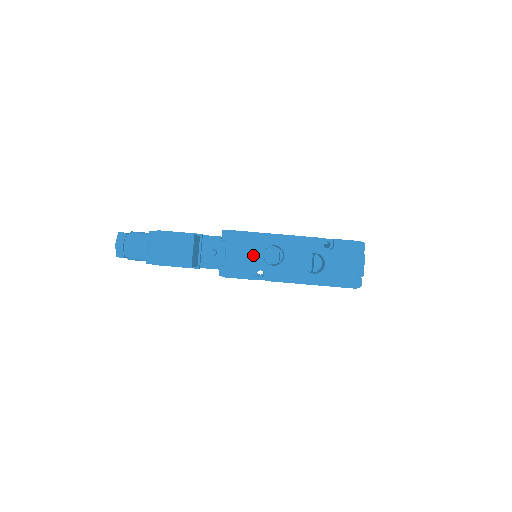
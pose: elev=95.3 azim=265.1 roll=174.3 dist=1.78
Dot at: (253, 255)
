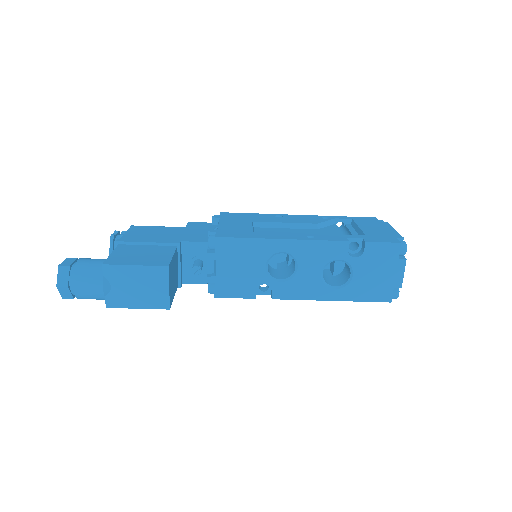
Dot at: (253, 268)
